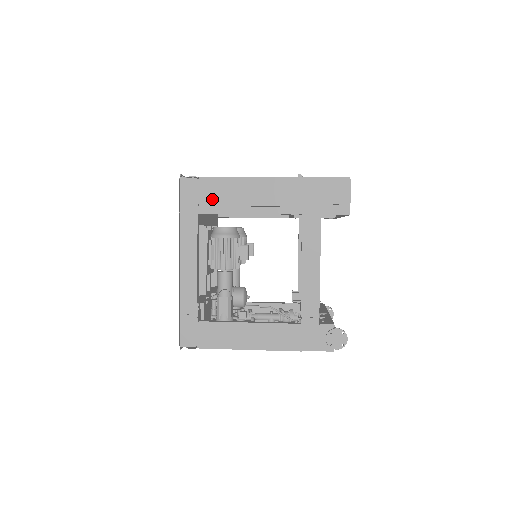
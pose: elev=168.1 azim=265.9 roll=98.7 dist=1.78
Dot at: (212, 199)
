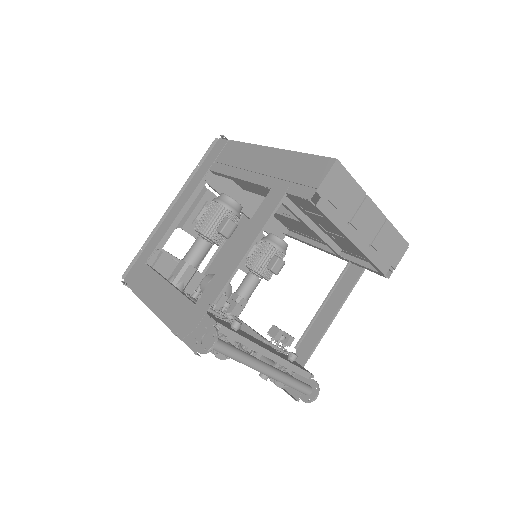
Dot at: (224, 159)
